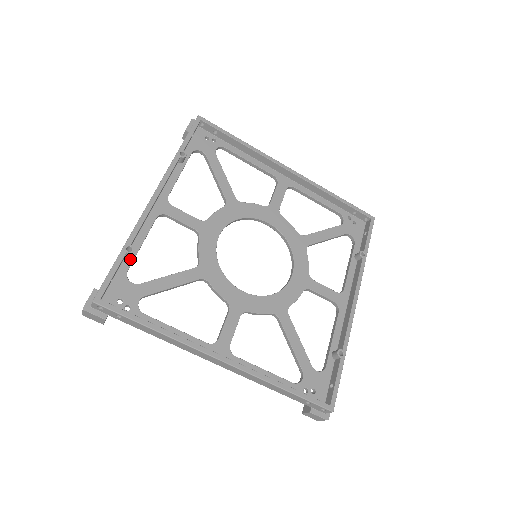
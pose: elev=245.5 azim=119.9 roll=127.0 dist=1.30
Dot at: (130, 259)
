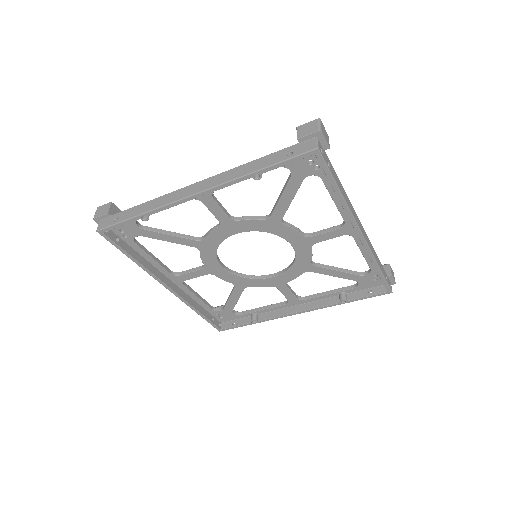
Dot at: occluded
